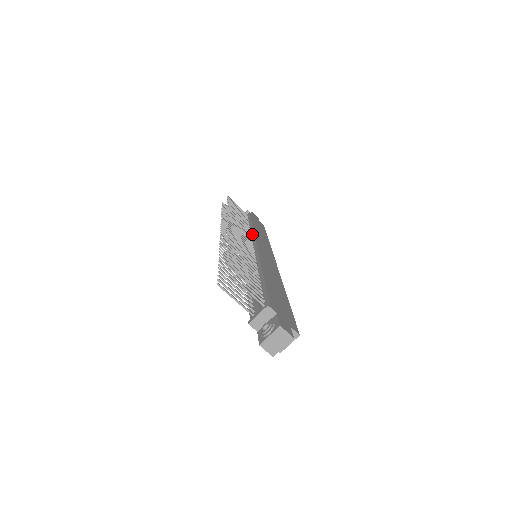
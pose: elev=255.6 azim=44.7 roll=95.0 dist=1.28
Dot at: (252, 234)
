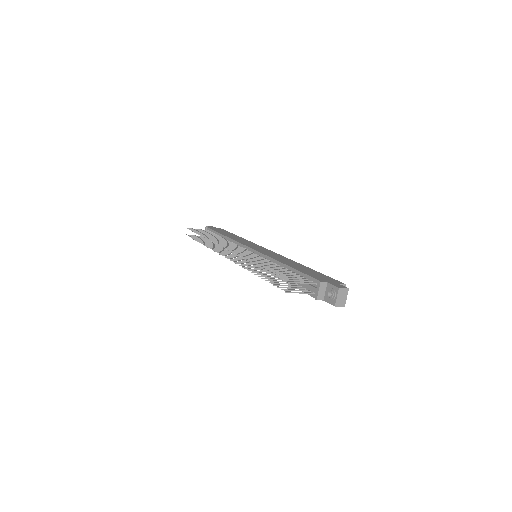
Dot at: (237, 243)
